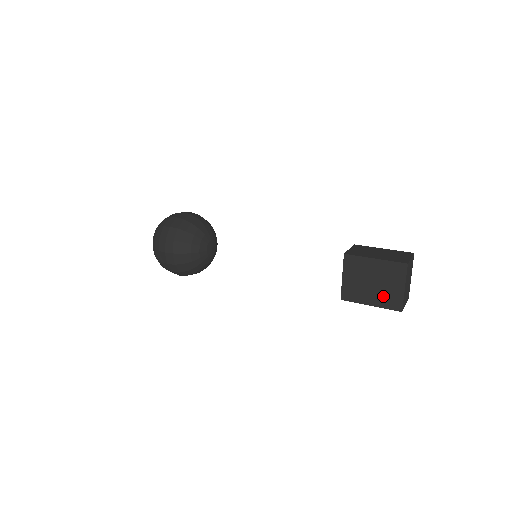
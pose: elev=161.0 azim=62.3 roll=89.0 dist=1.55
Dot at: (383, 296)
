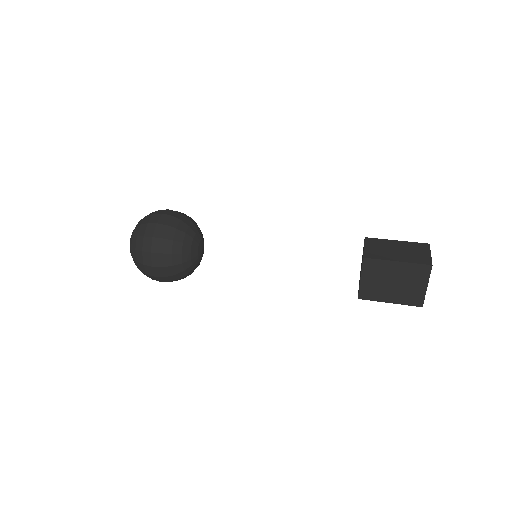
Dot at: (404, 294)
